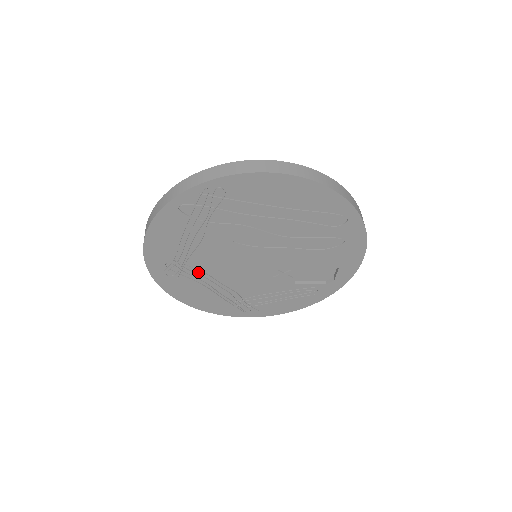
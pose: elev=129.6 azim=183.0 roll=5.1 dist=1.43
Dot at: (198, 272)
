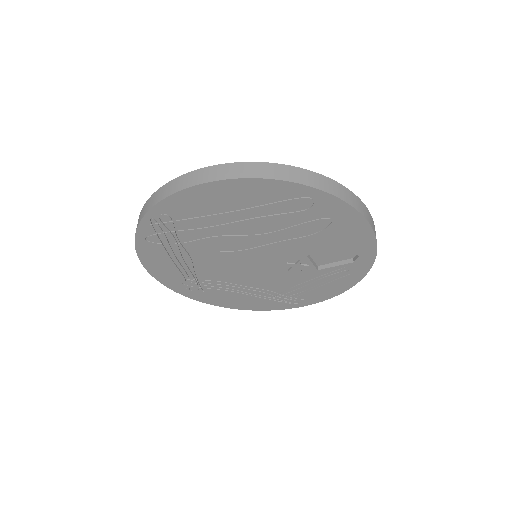
Dot at: (215, 282)
